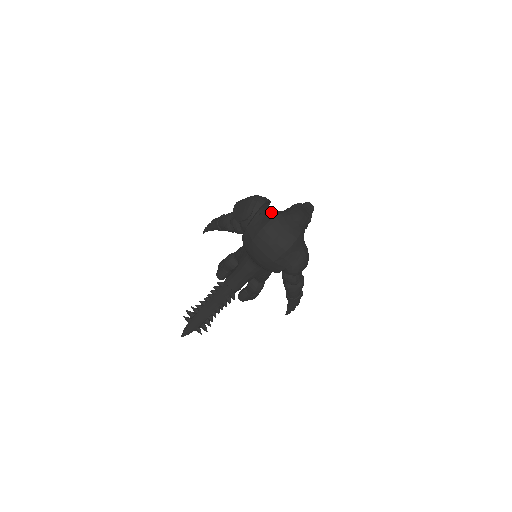
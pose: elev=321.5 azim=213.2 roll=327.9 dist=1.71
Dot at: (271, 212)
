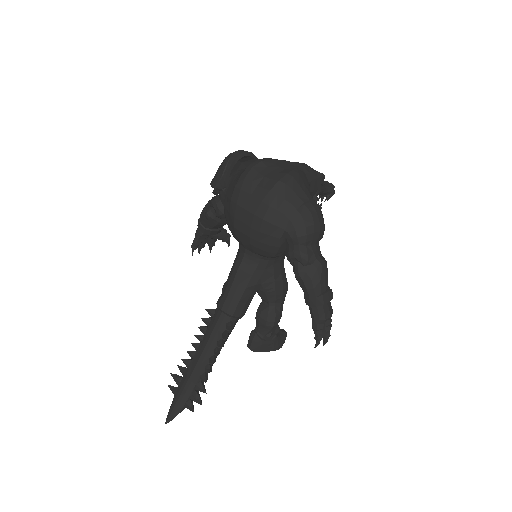
Dot at: occluded
